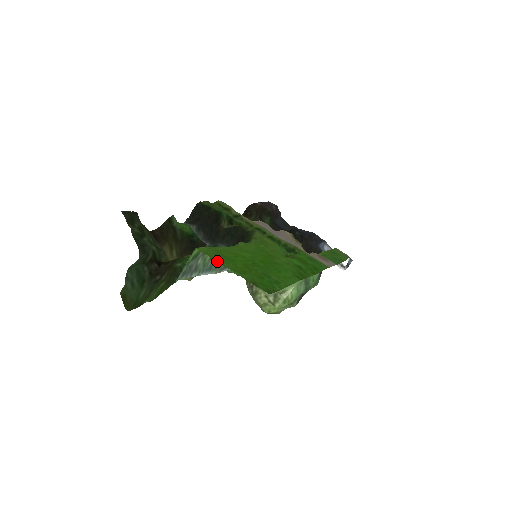
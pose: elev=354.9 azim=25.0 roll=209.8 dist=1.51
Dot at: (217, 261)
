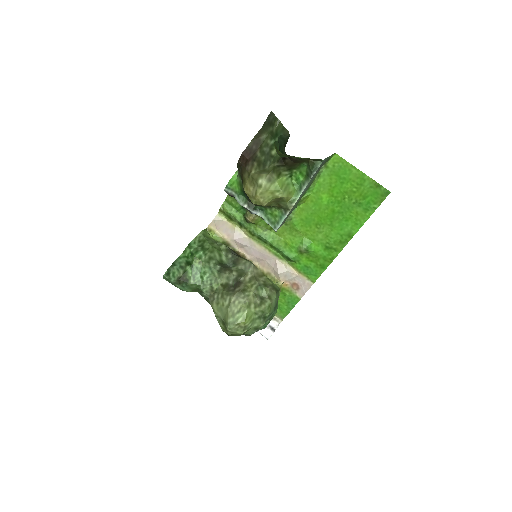
Dot at: (352, 165)
